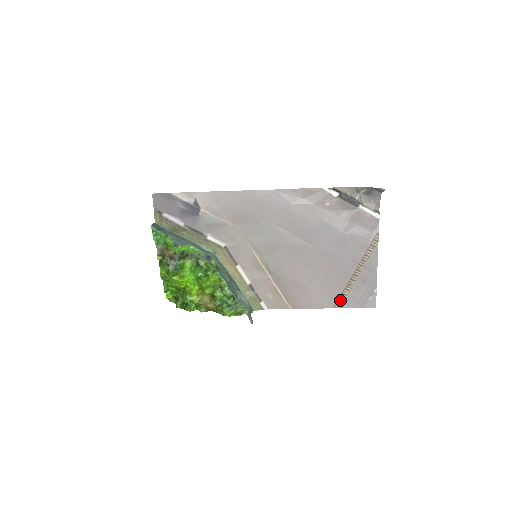
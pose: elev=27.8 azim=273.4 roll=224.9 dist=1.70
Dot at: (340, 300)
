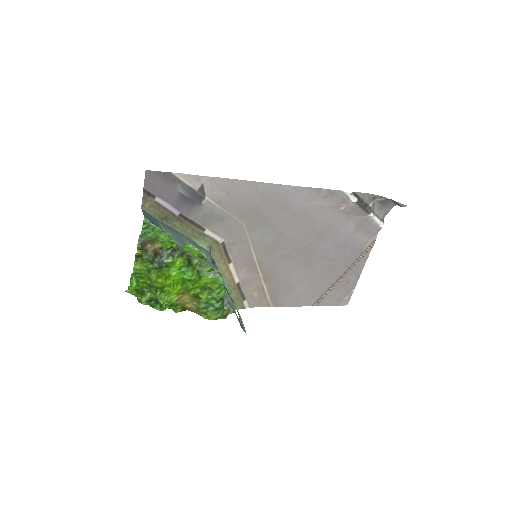
Dot at: (320, 299)
